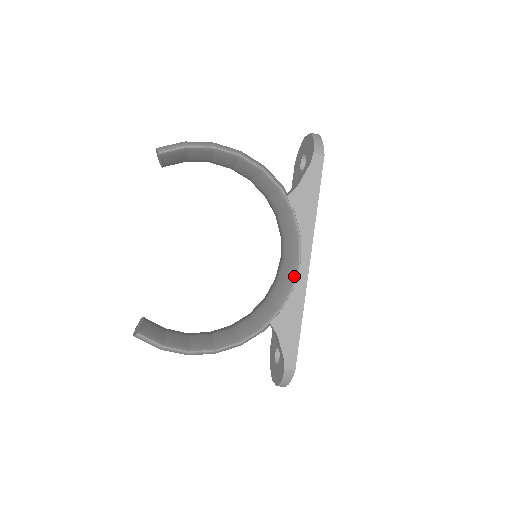
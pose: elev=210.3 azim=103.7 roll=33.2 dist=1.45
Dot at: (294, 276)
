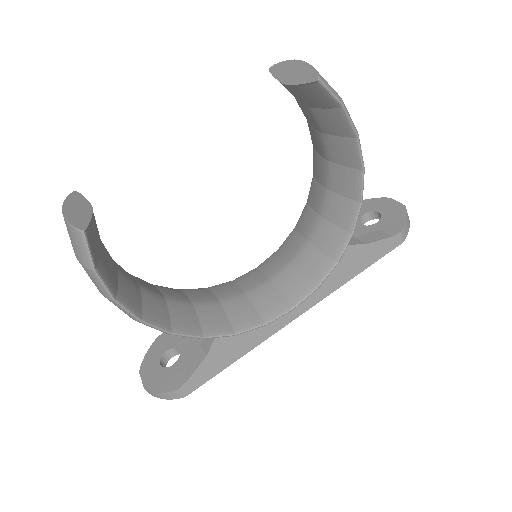
Dot at: (276, 315)
